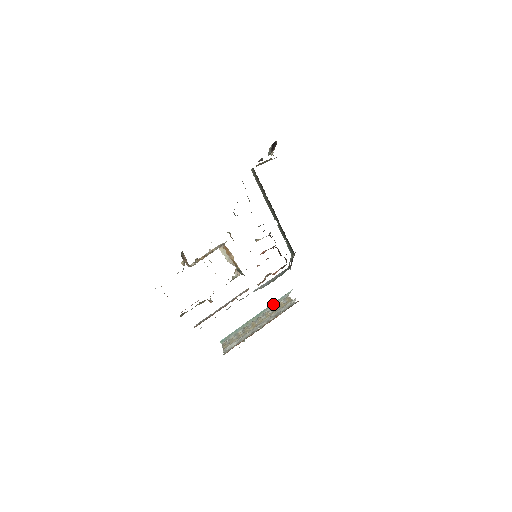
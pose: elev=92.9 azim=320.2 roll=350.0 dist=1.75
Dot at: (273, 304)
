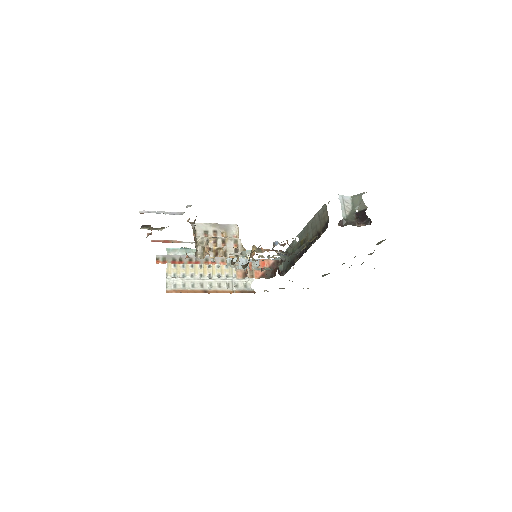
Dot at: occluded
